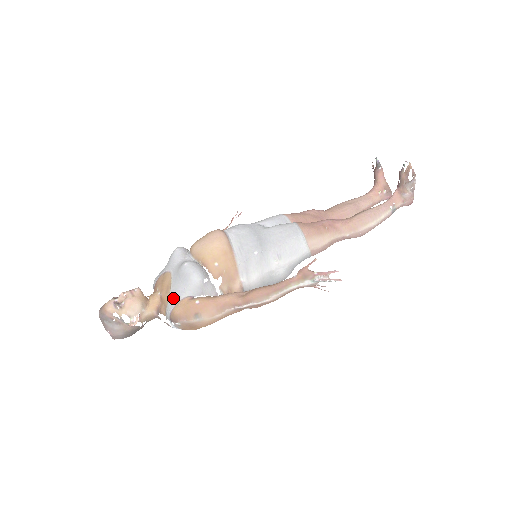
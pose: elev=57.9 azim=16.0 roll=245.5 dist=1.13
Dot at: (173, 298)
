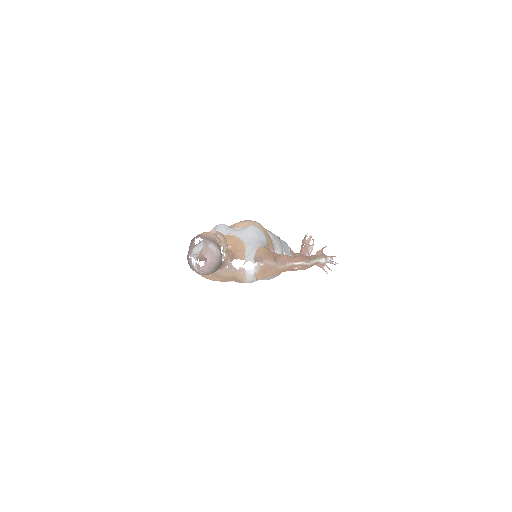
Dot at: (252, 245)
